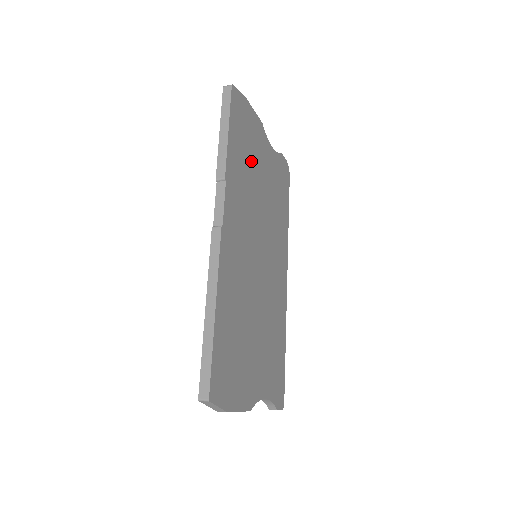
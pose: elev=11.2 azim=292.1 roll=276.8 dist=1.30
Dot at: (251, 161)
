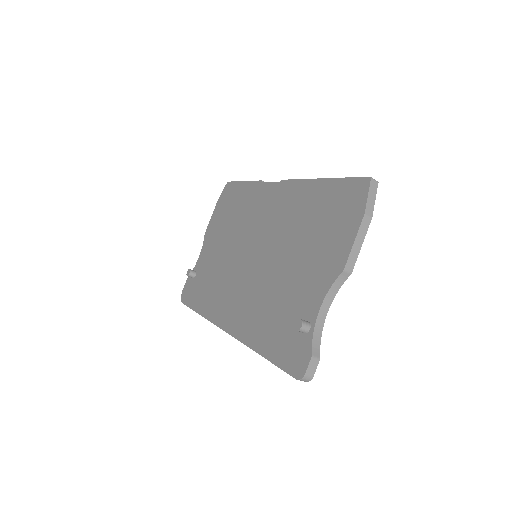
Dot at: occluded
